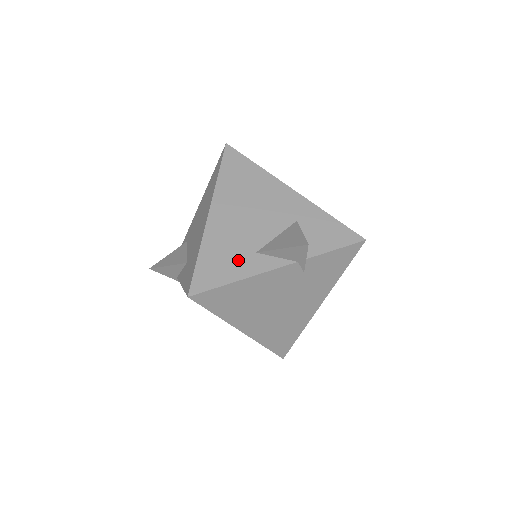
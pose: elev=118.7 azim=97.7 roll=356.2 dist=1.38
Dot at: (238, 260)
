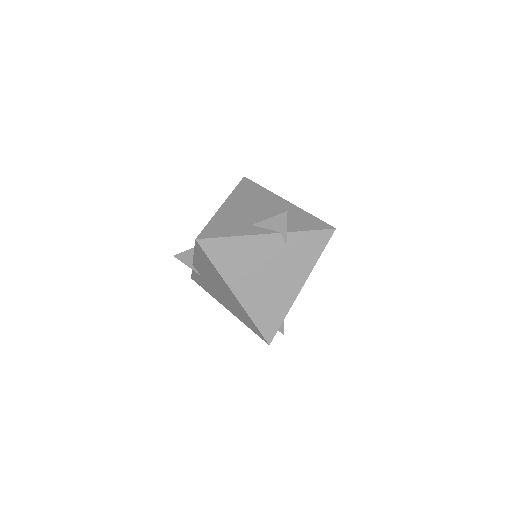
Dot at: (237, 227)
